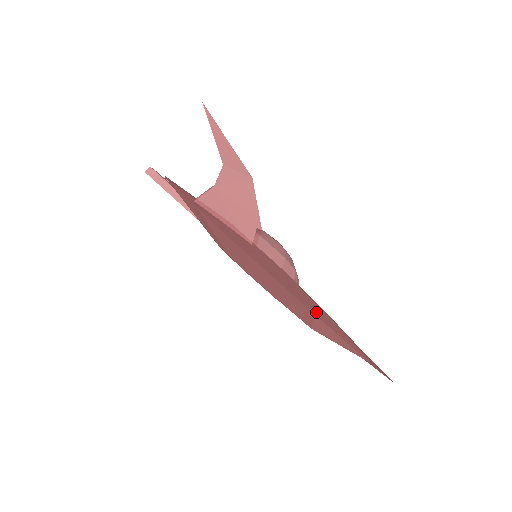
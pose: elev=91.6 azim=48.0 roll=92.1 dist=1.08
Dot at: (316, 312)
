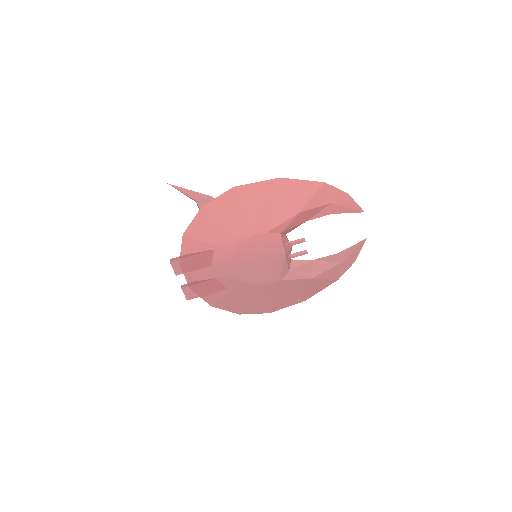
Dot at: (283, 186)
